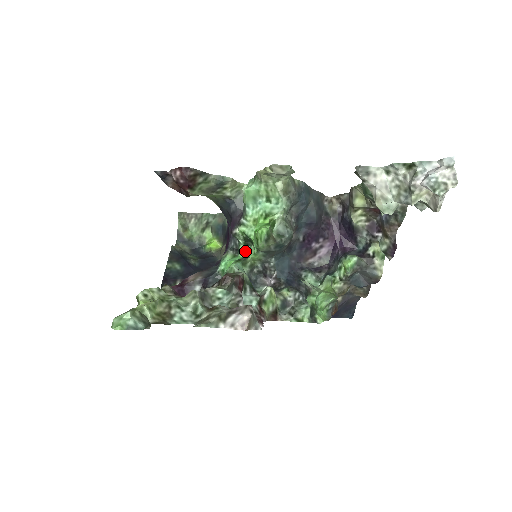
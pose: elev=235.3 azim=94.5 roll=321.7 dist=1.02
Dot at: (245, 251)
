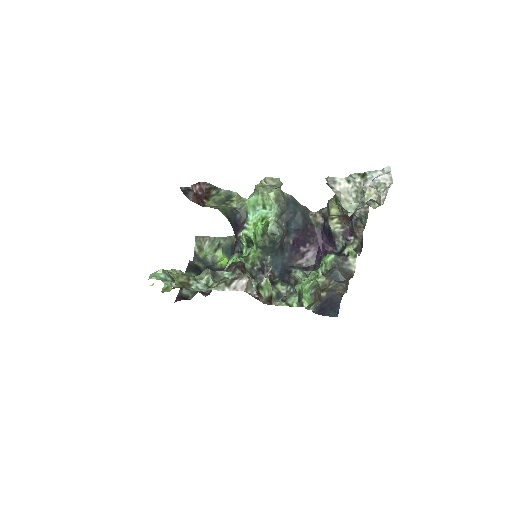
Dot at: (247, 251)
